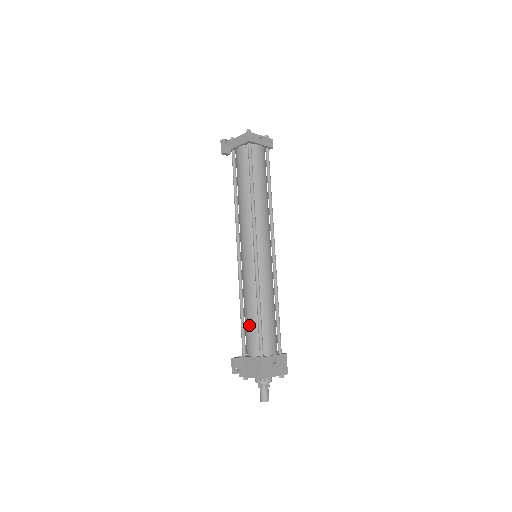
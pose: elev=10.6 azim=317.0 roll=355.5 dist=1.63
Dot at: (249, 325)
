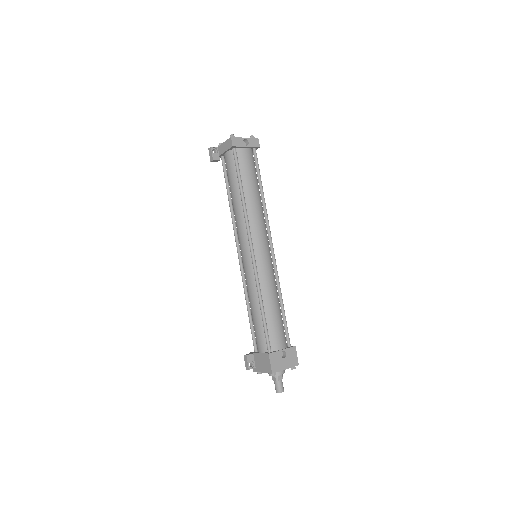
Dot at: (255, 323)
